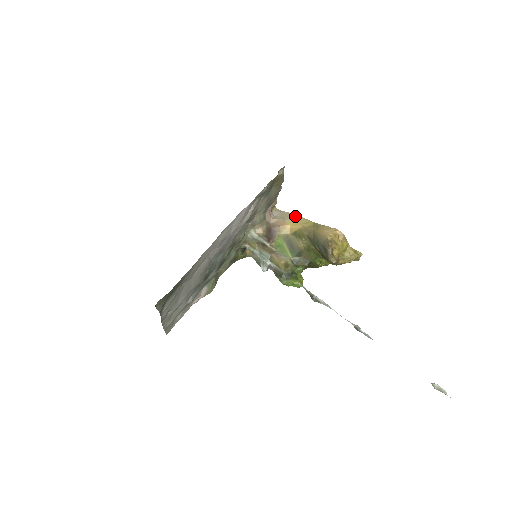
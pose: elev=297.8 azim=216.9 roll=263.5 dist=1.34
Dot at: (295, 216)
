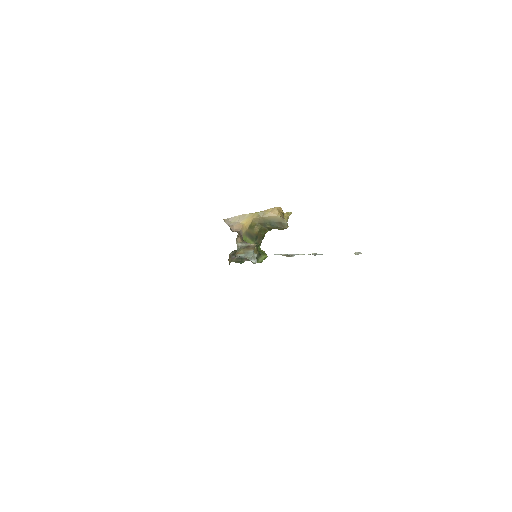
Dot at: (242, 216)
